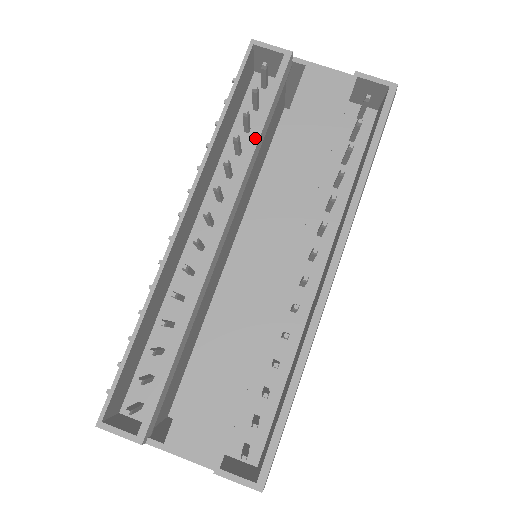
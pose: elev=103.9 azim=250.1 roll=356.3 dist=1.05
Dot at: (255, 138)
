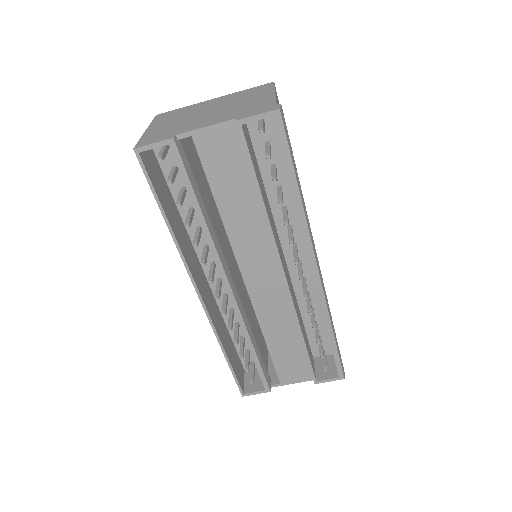
Dot at: (202, 223)
